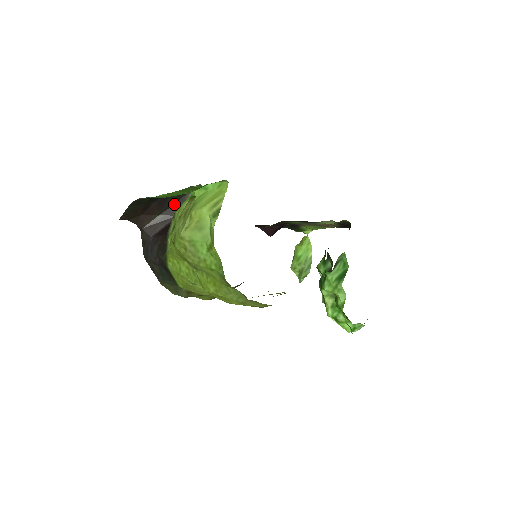
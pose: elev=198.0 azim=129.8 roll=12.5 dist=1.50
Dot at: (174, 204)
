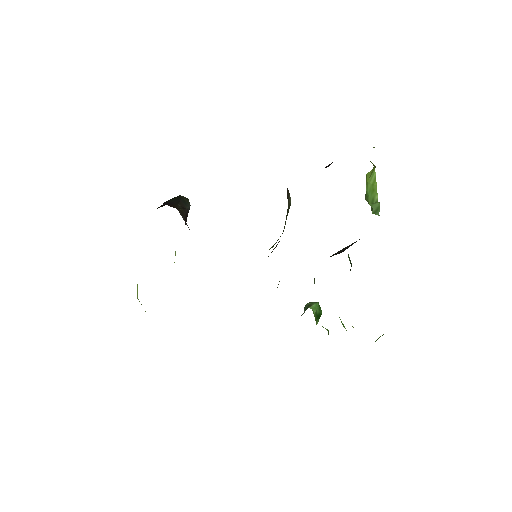
Dot at: (180, 199)
